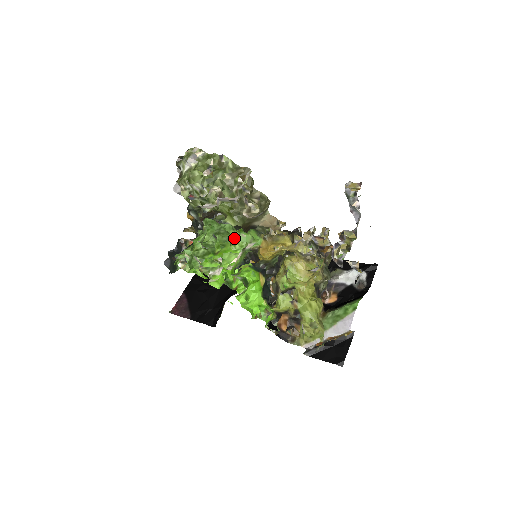
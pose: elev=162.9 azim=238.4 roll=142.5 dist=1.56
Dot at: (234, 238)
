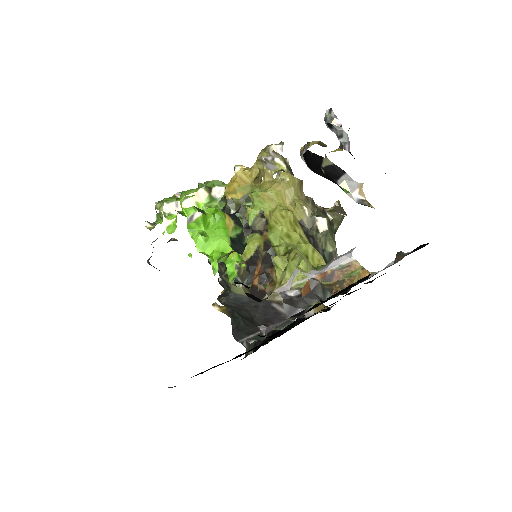
Dot at: (202, 184)
